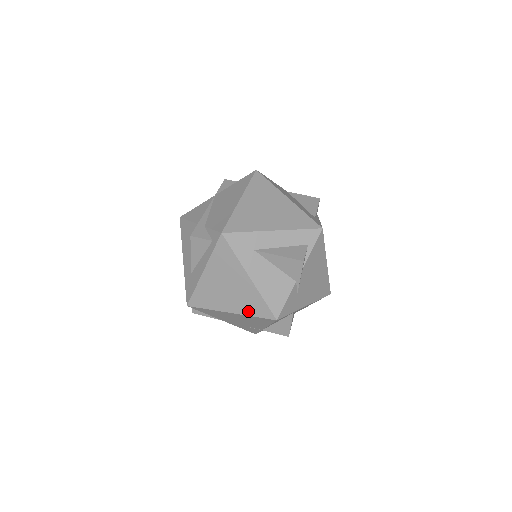
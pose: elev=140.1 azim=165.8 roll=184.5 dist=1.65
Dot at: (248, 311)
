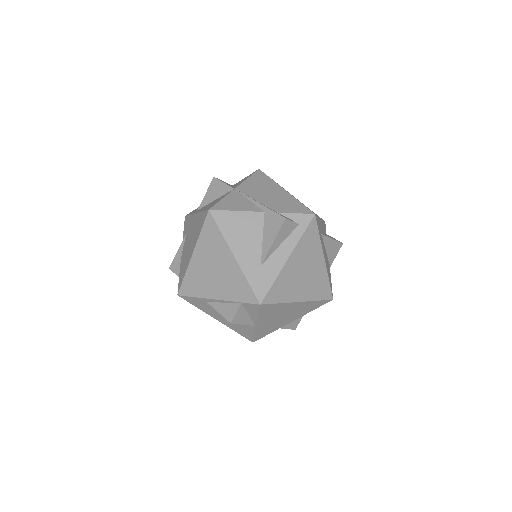
Dot at: (315, 296)
